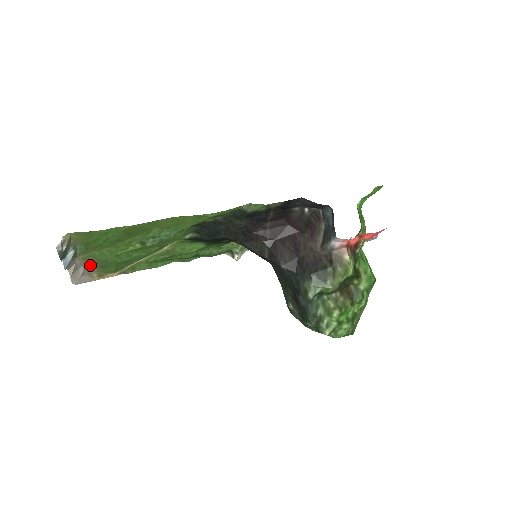
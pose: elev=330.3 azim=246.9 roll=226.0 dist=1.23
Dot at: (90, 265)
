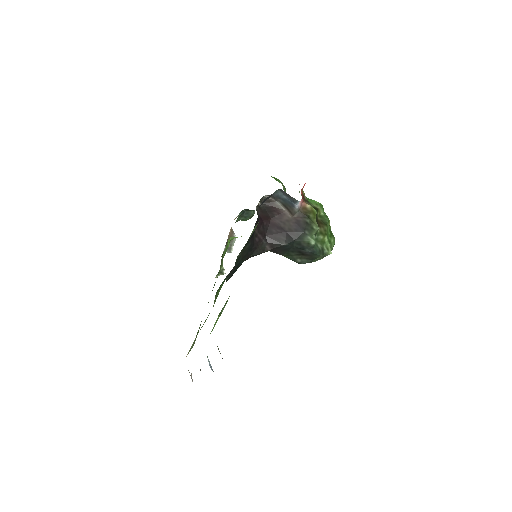
Dot at: occluded
